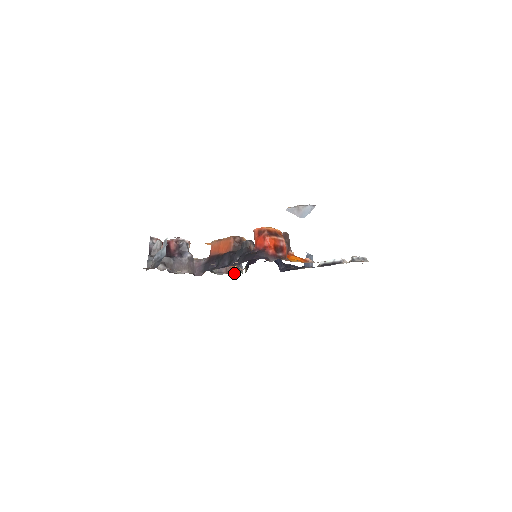
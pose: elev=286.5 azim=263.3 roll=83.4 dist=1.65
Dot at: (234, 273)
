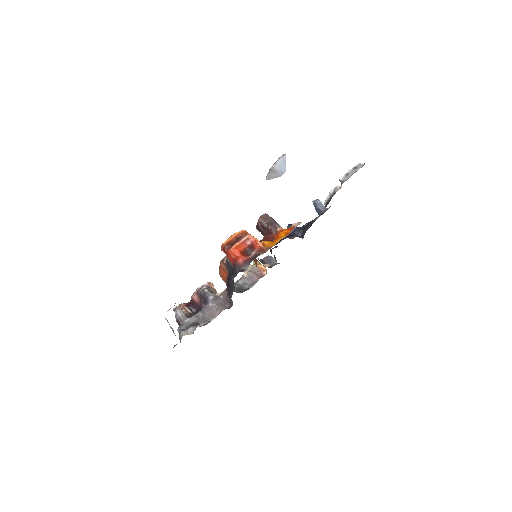
Dot at: (266, 273)
